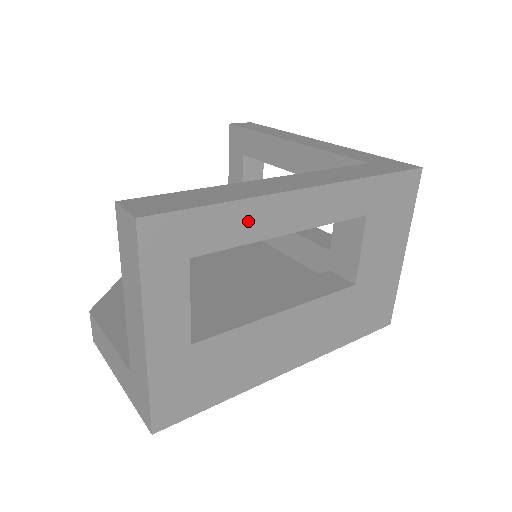
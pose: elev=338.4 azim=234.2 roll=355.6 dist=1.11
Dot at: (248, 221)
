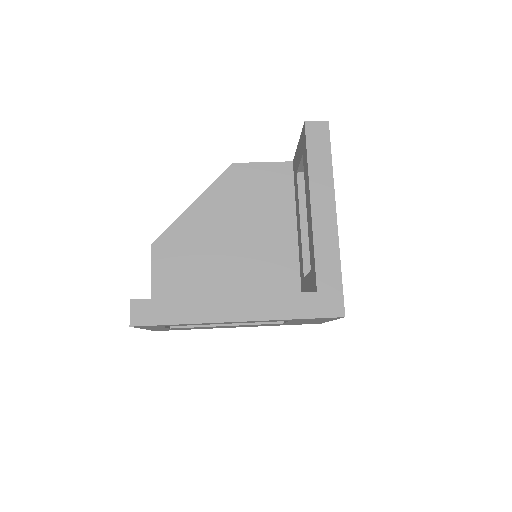
Dot at: (195, 324)
